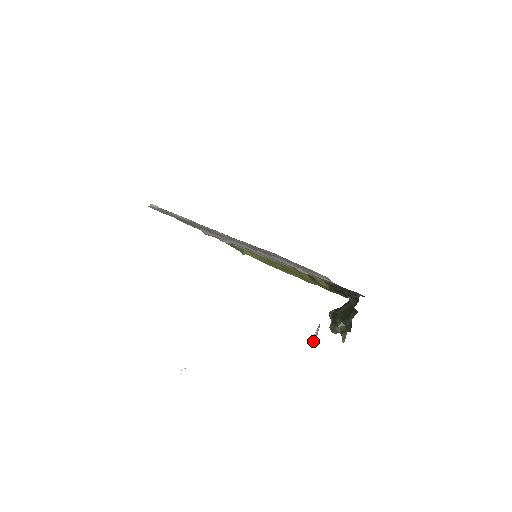
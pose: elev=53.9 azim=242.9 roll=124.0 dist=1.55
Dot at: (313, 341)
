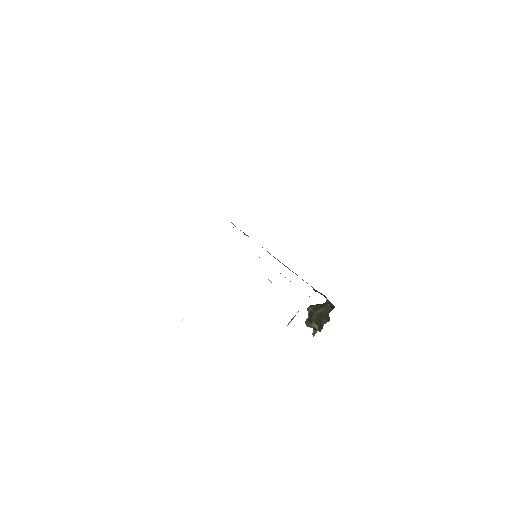
Dot at: occluded
